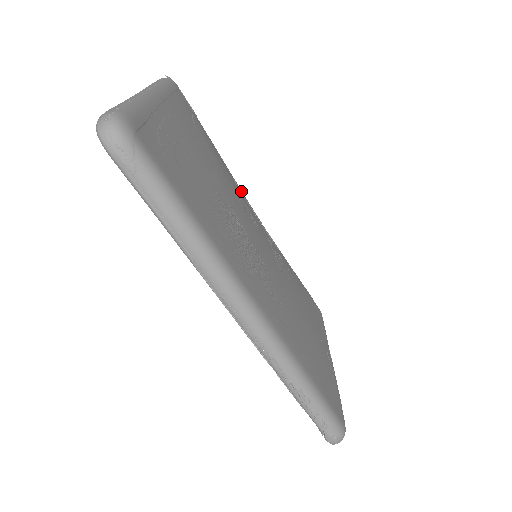
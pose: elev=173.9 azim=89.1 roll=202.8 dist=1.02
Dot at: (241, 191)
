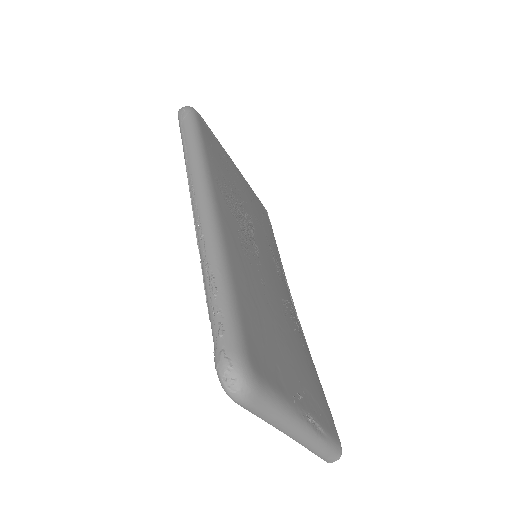
Dot at: (285, 277)
